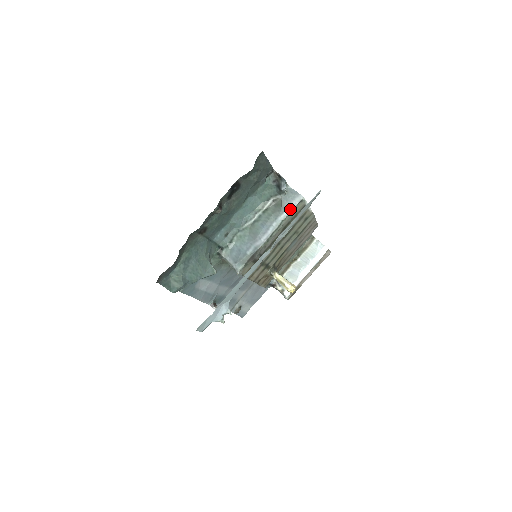
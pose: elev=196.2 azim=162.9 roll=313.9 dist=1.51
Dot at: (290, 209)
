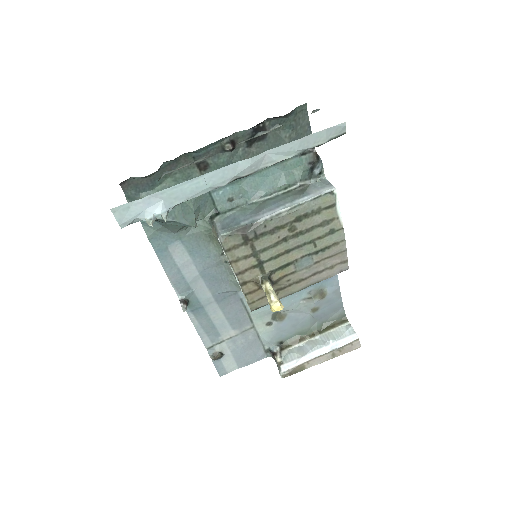
Dot at: (314, 195)
